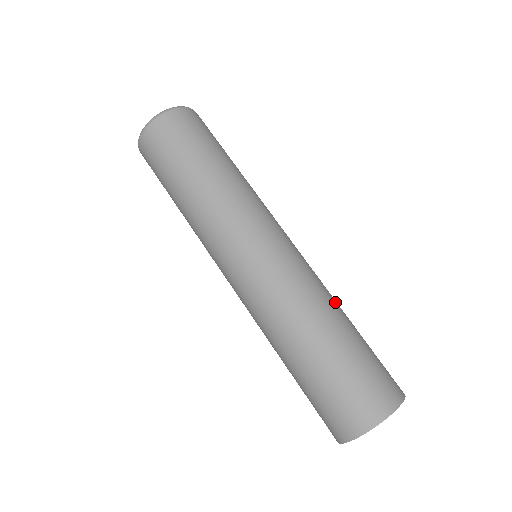
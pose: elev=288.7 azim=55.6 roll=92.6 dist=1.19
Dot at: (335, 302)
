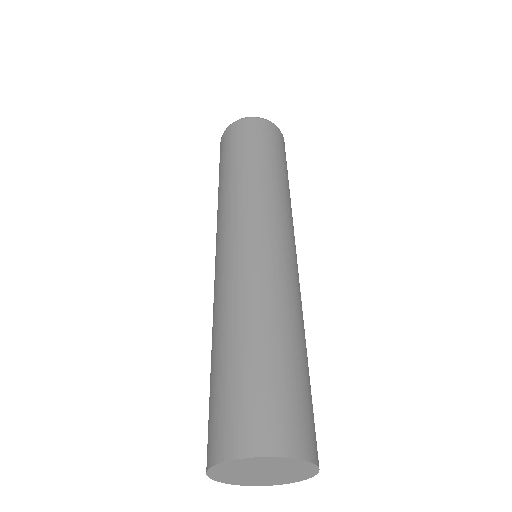
Dot at: (300, 322)
